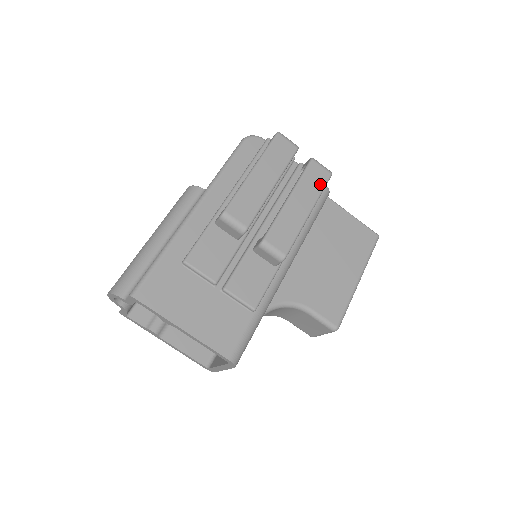
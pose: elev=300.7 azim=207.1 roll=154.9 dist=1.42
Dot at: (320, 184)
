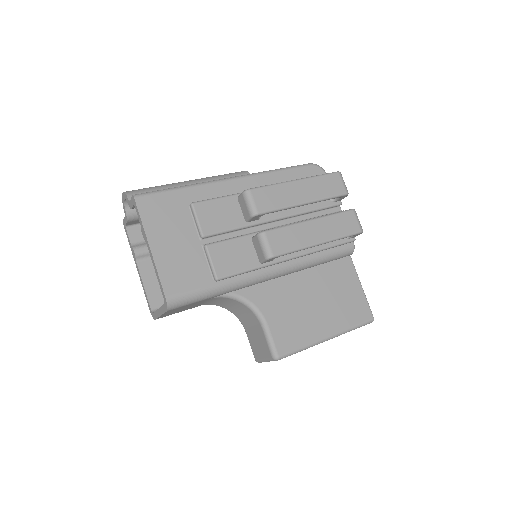
Dot at: (345, 231)
